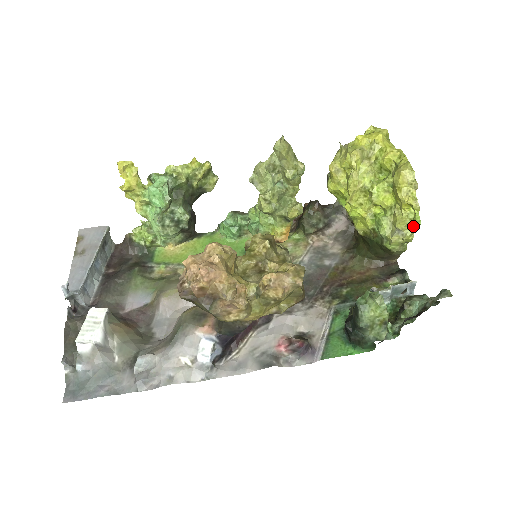
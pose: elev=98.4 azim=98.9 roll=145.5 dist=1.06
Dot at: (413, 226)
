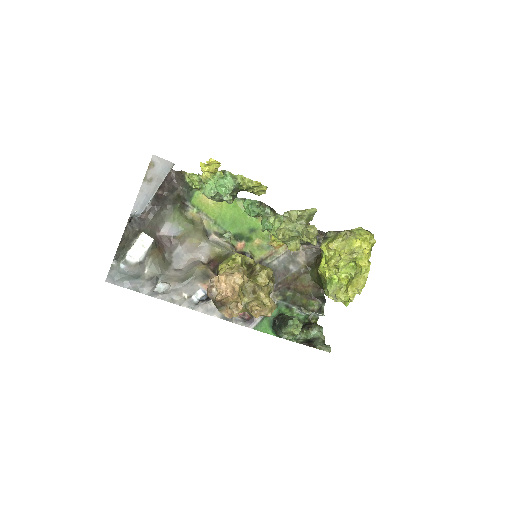
Dot at: (343, 303)
